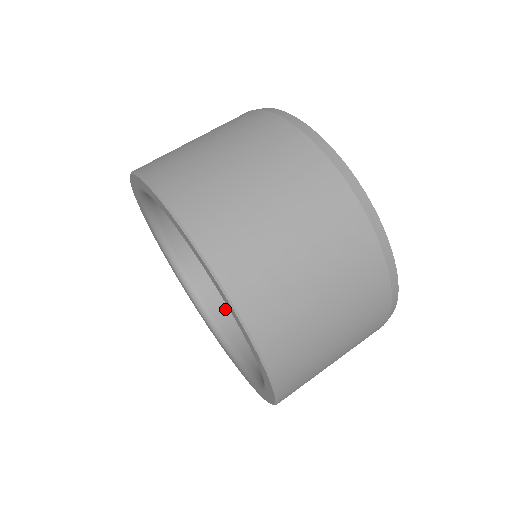
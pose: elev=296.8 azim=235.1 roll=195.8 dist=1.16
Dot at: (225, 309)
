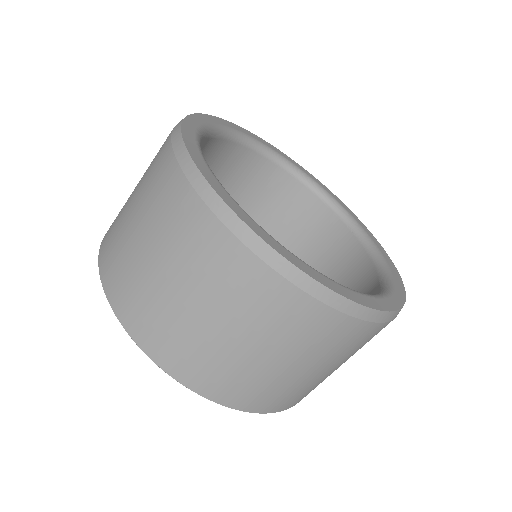
Dot at: occluded
